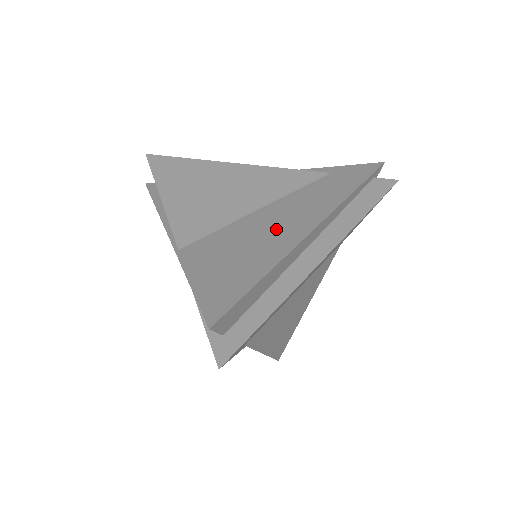
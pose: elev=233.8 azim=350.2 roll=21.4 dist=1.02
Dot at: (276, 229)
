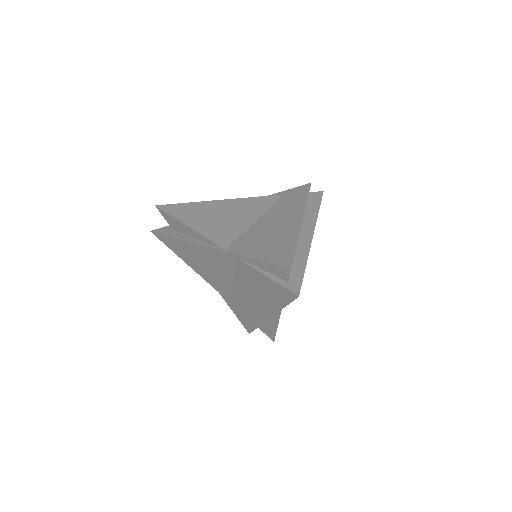
Dot at: (280, 224)
